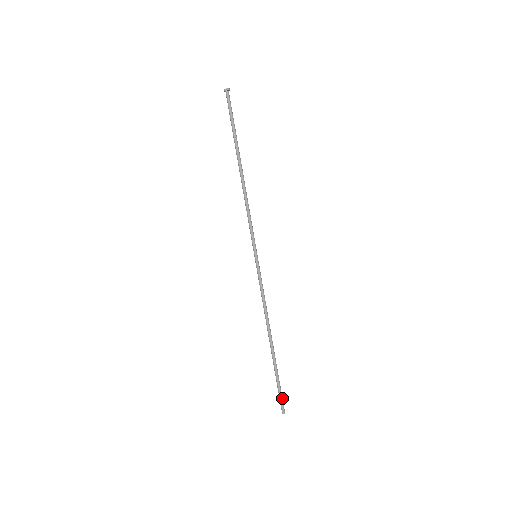
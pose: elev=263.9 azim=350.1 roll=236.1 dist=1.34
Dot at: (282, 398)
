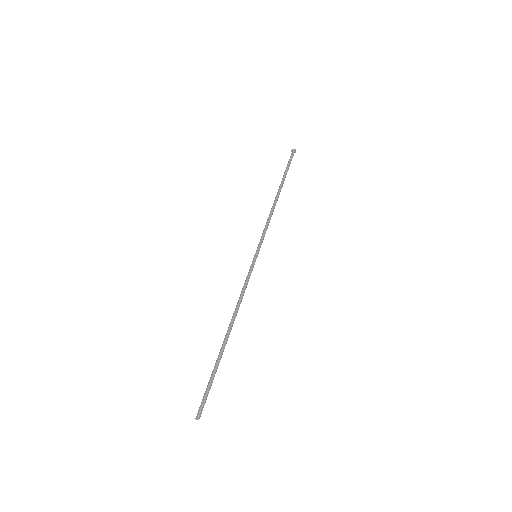
Dot at: (206, 399)
